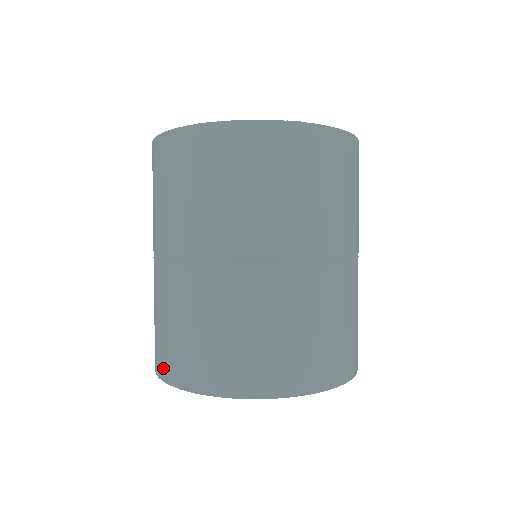
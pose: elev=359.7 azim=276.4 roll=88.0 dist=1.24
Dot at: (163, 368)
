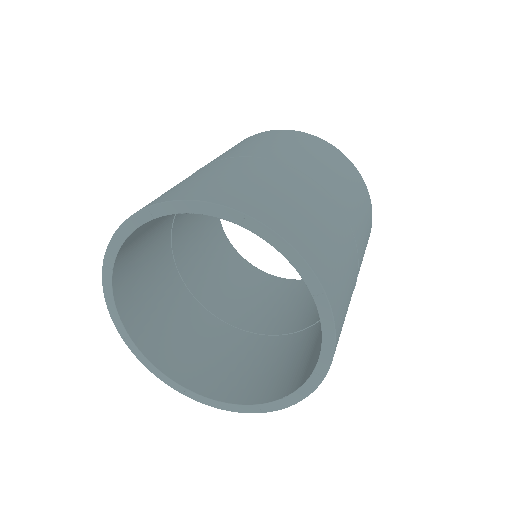
Dot at: occluded
